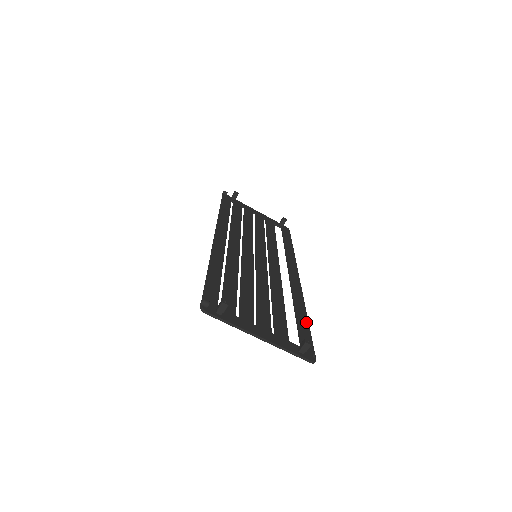
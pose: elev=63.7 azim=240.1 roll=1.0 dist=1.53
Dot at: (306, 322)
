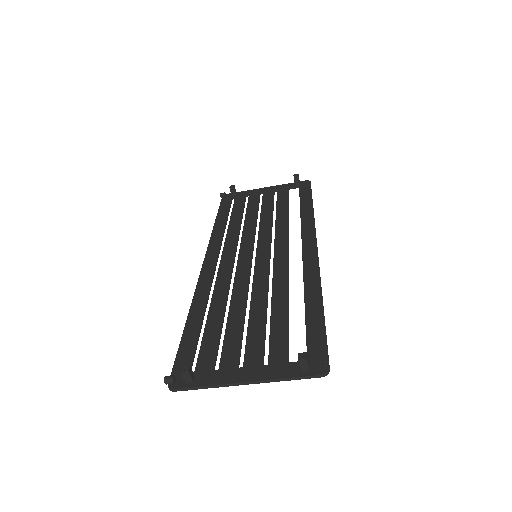
Dot at: (319, 313)
